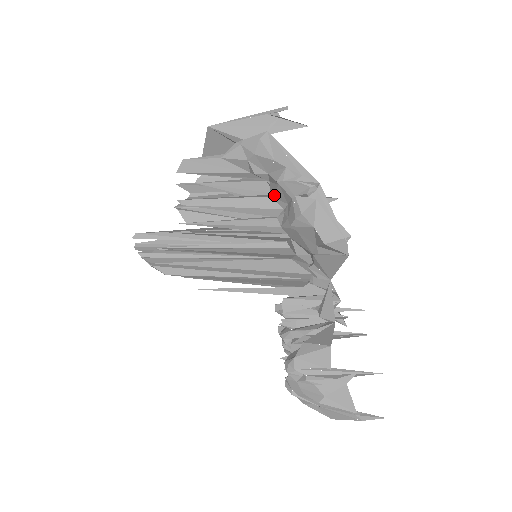
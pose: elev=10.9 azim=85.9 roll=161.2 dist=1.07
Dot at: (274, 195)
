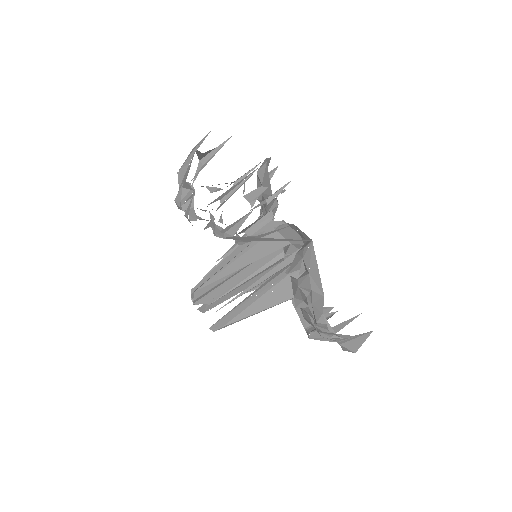
Dot at: occluded
